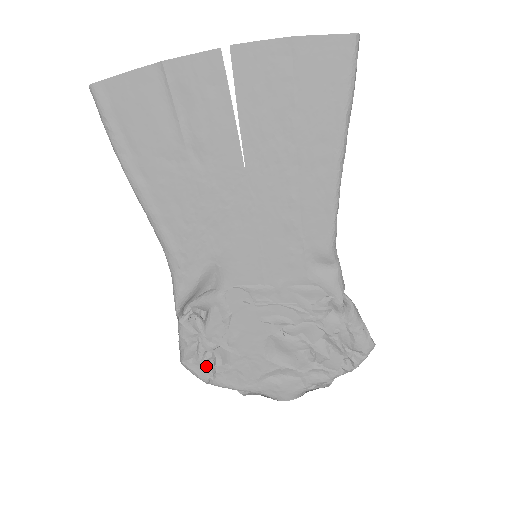
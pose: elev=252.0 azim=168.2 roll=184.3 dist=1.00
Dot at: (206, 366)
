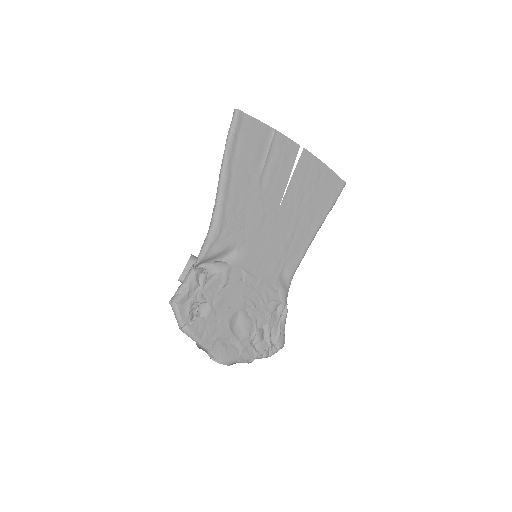
Dot at: (190, 313)
